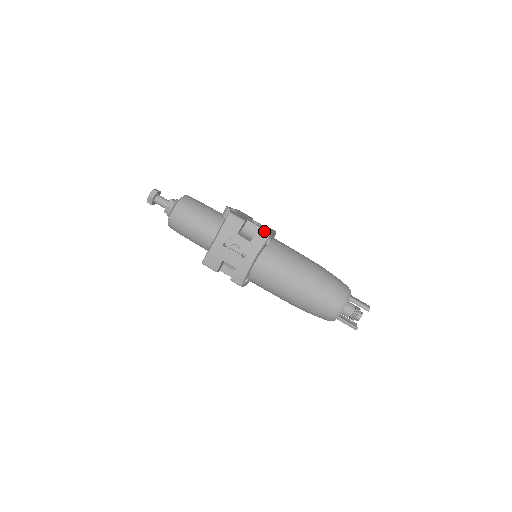
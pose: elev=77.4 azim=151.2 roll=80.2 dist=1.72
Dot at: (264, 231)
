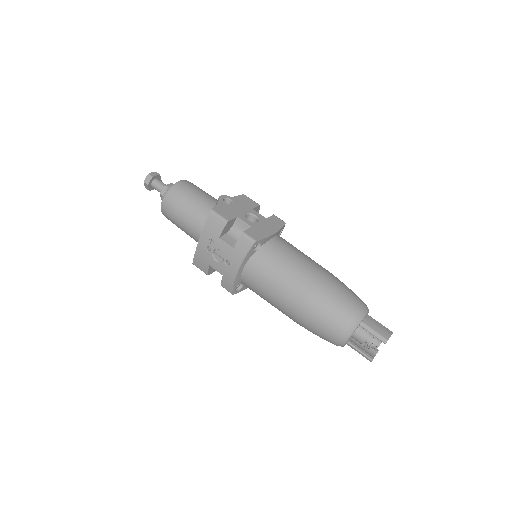
Dot at: (249, 235)
